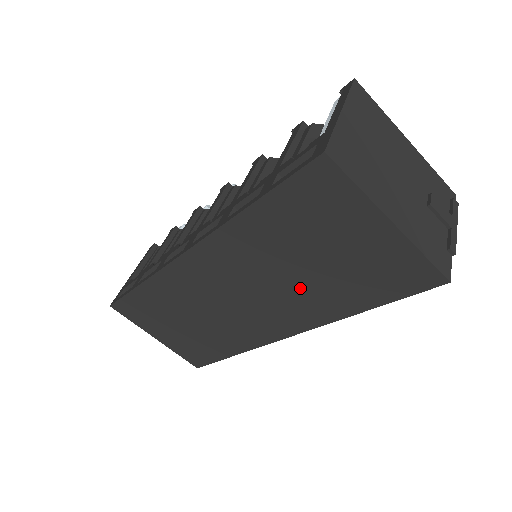
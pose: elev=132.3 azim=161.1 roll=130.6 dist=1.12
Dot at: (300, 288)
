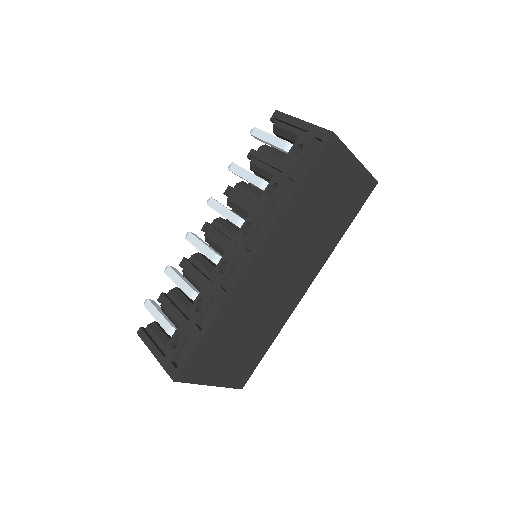
Dot at: (317, 238)
